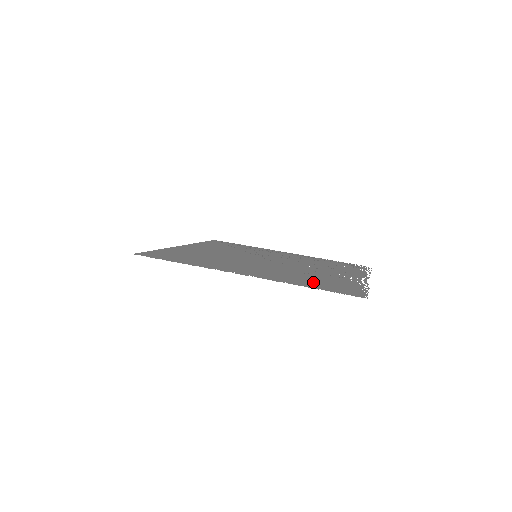
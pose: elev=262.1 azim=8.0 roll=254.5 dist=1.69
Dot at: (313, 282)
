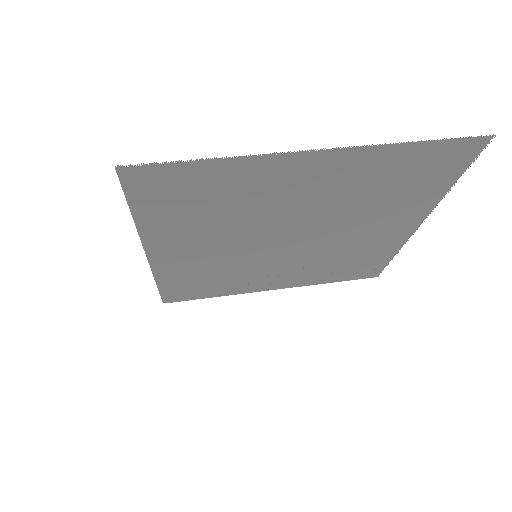
Dot at: (398, 171)
